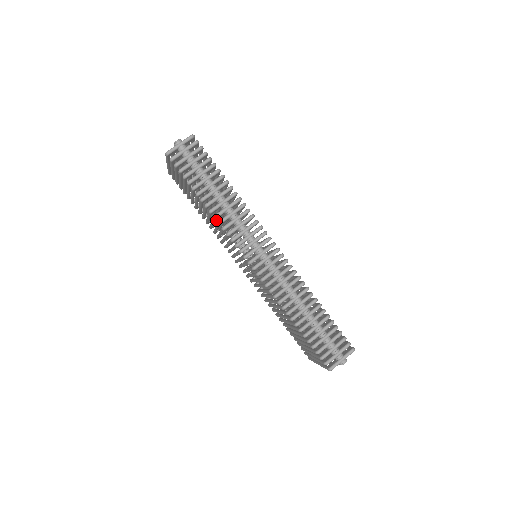
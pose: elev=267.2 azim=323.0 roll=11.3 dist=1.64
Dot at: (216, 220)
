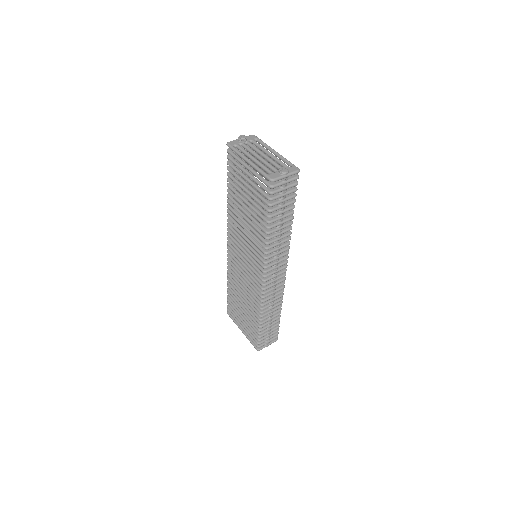
Dot at: occluded
